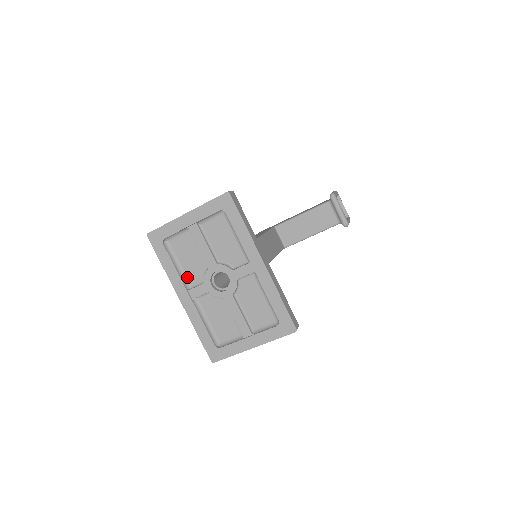
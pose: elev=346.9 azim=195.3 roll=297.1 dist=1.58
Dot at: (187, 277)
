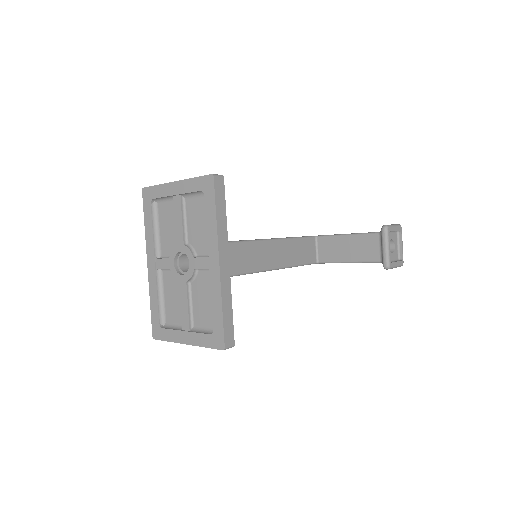
Dot at: (161, 245)
